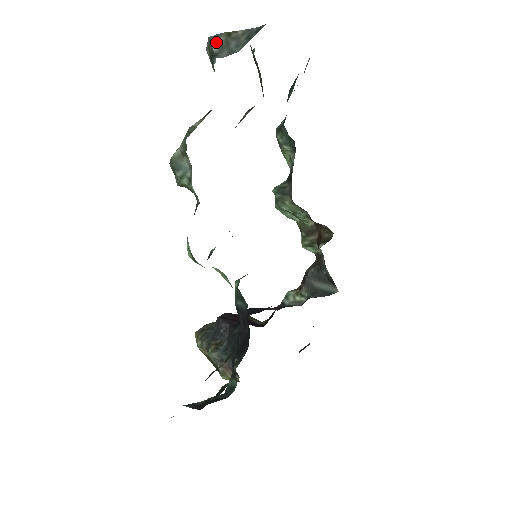
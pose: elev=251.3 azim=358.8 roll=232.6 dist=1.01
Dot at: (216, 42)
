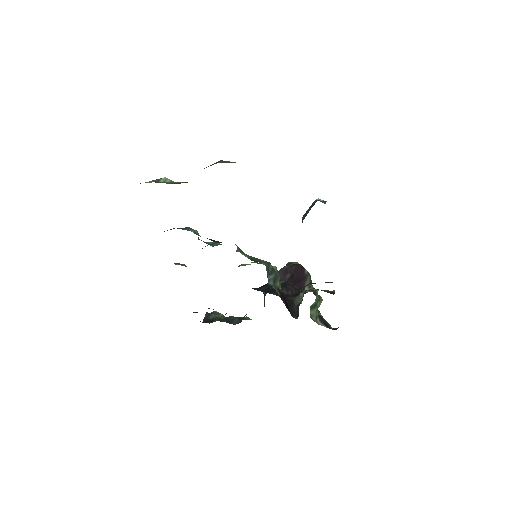
Dot at: occluded
